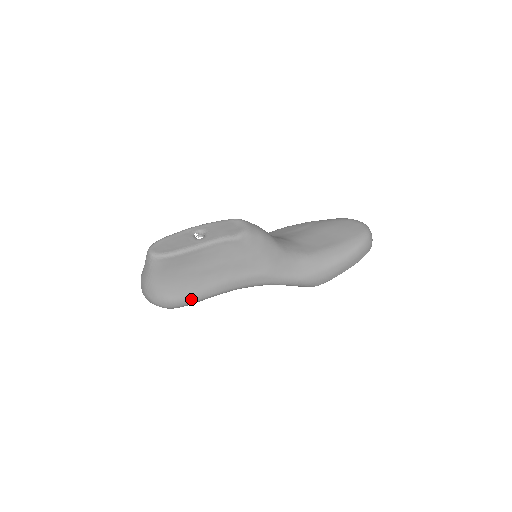
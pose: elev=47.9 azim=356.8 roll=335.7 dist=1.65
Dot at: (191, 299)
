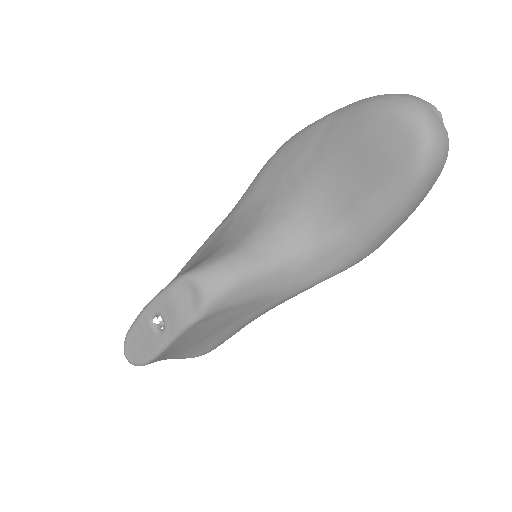
Dot at: (214, 348)
